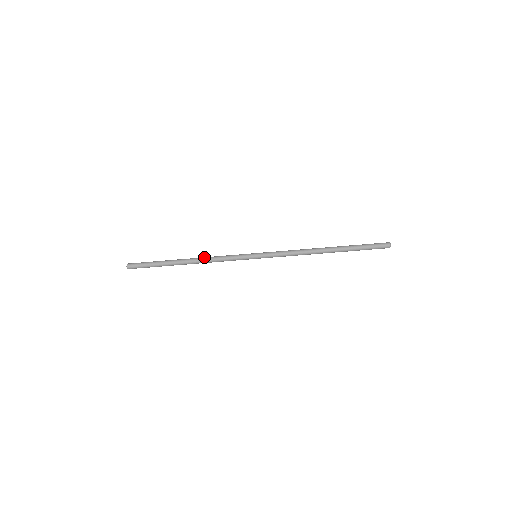
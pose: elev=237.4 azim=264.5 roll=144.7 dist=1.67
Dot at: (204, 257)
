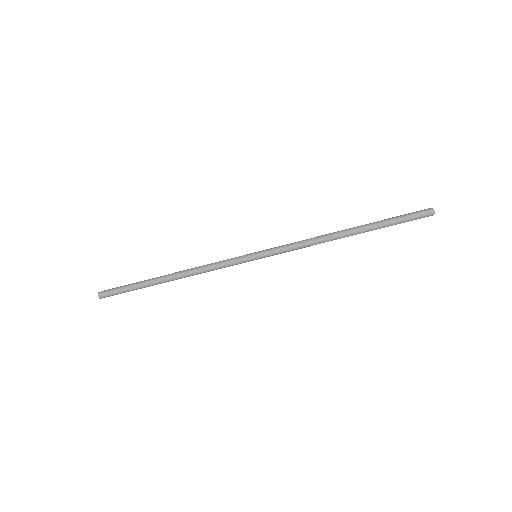
Dot at: (191, 268)
